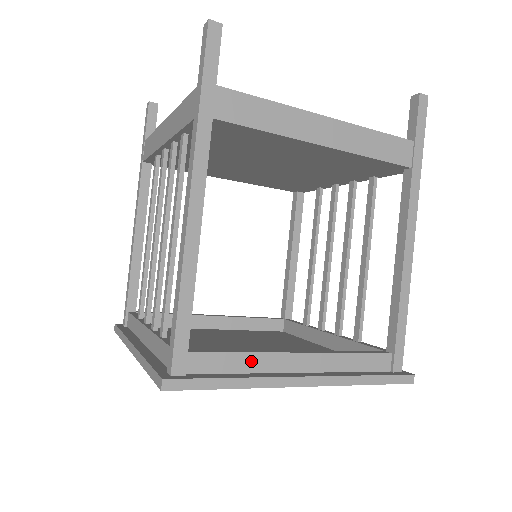
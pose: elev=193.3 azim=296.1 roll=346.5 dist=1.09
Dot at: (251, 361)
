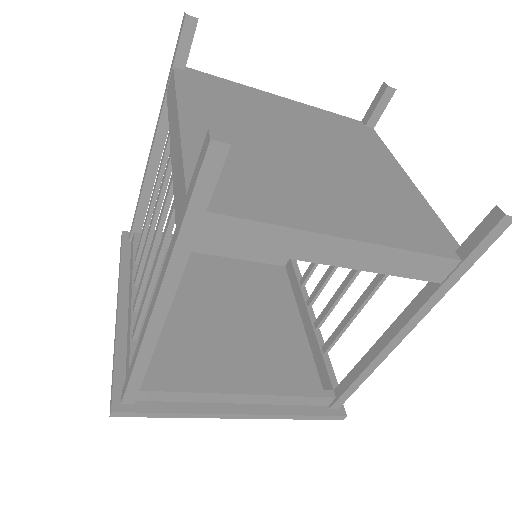
Dot at: (196, 397)
